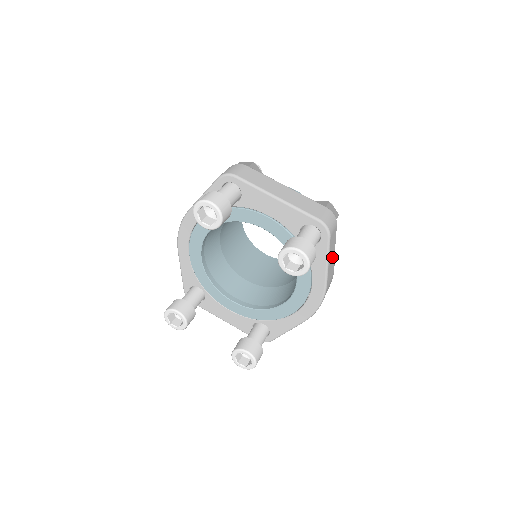
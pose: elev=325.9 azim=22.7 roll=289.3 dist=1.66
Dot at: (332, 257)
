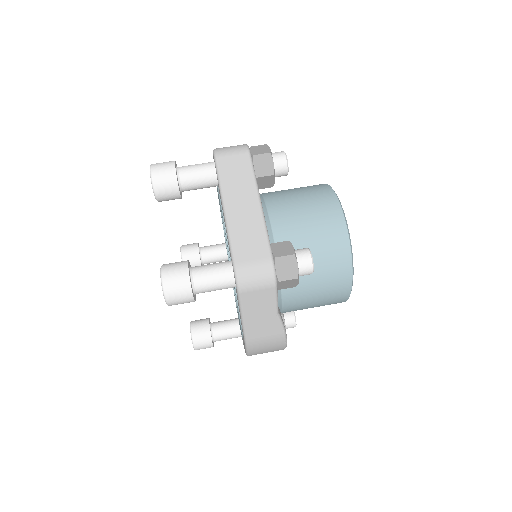
Dot at: (264, 317)
